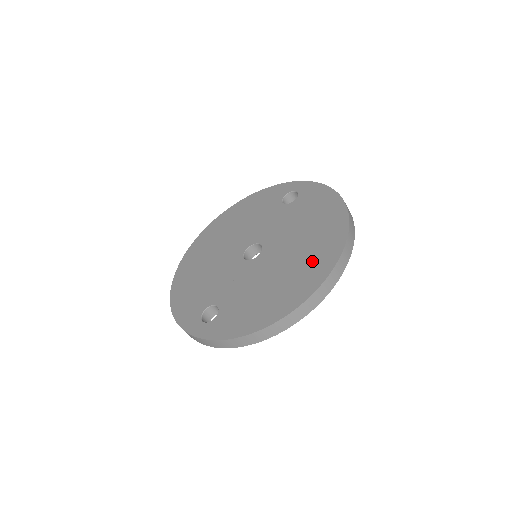
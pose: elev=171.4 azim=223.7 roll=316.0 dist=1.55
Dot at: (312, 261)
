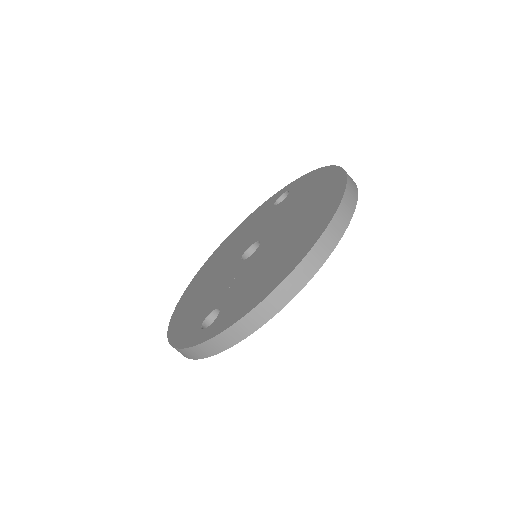
Dot at: (314, 216)
